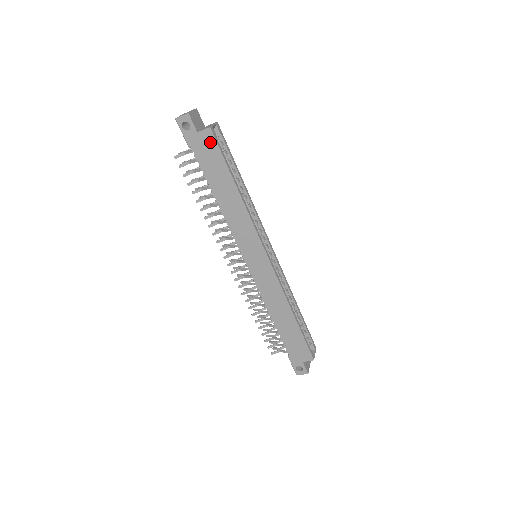
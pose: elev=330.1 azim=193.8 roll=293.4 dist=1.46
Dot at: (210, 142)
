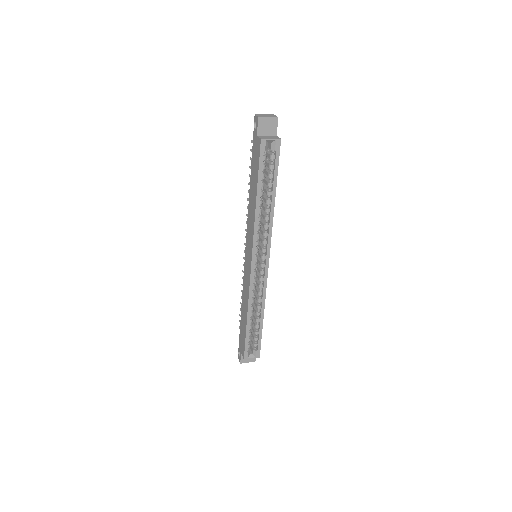
Dot at: (258, 150)
